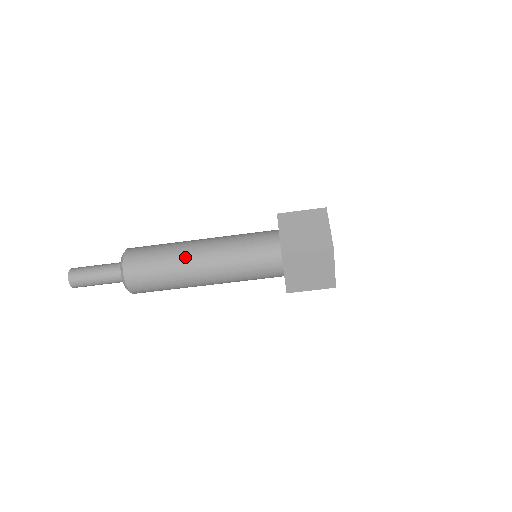
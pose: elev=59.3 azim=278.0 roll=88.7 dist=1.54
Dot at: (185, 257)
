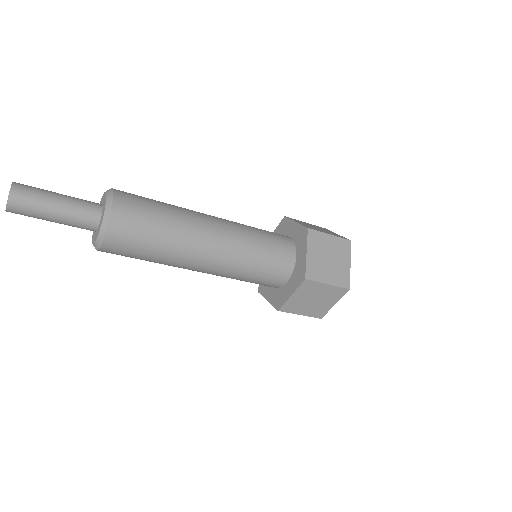
Dot at: (194, 237)
